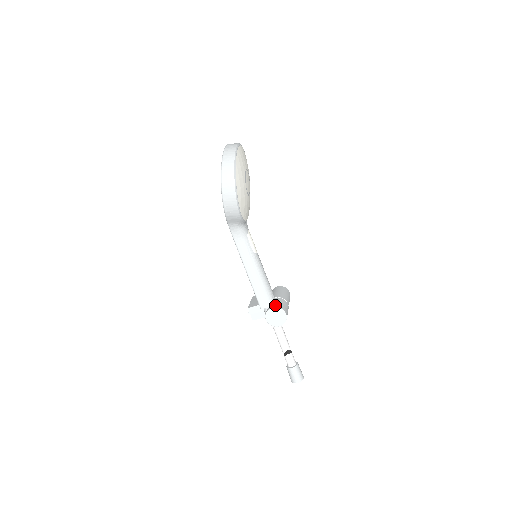
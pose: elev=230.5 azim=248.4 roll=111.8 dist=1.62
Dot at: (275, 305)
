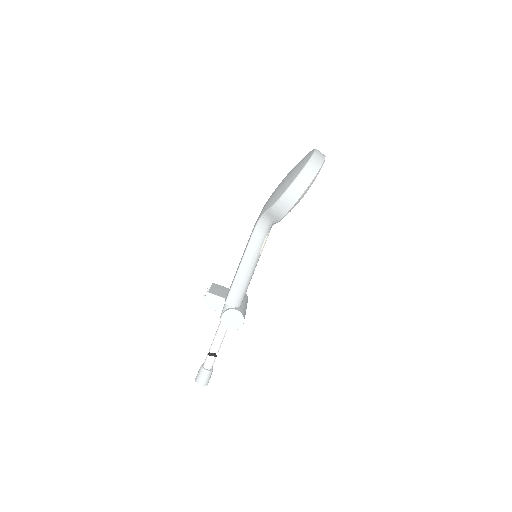
Dot at: (240, 309)
